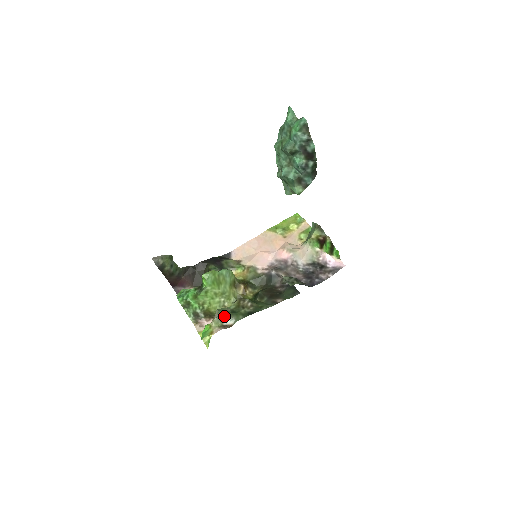
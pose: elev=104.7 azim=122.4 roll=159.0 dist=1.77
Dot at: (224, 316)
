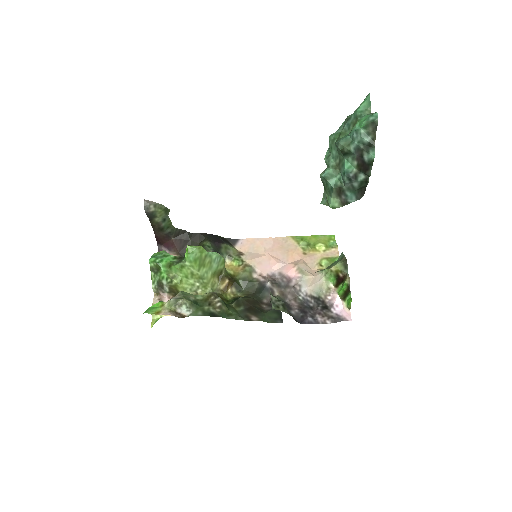
Dot at: (182, 302)
